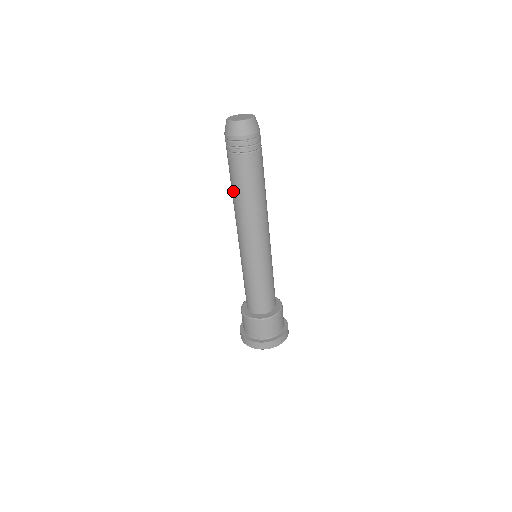
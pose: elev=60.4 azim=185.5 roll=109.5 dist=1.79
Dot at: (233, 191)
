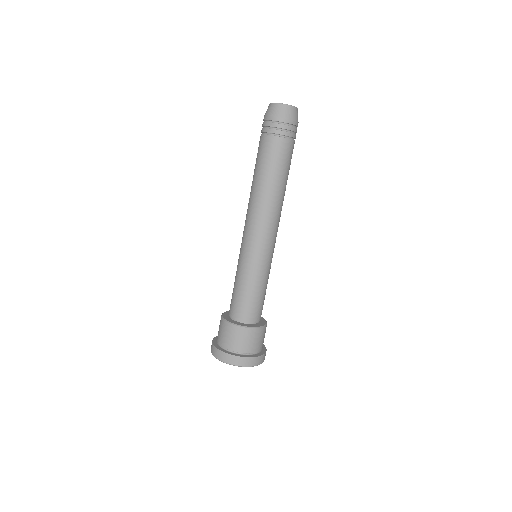
Dot at: (265, 176)
